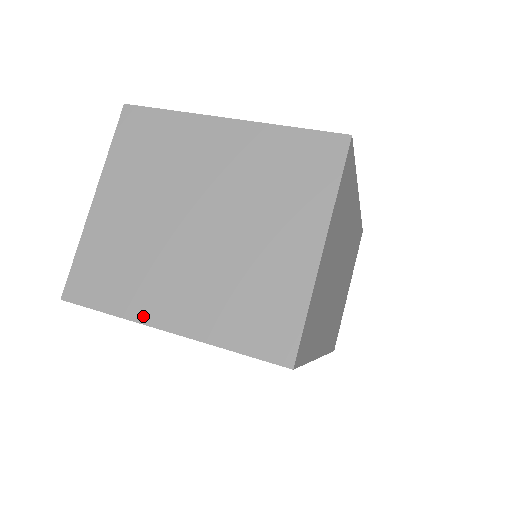
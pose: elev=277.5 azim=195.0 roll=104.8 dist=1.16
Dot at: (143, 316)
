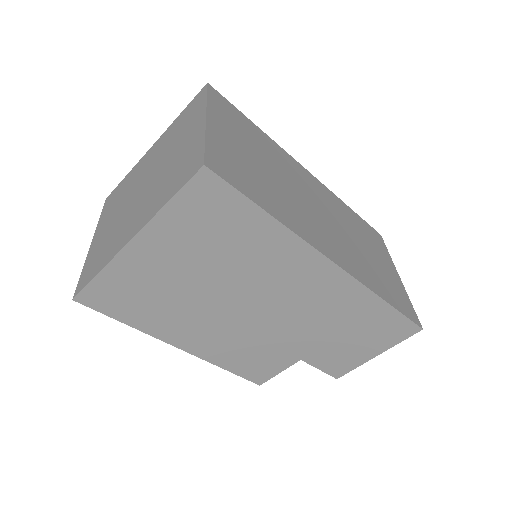
Dot at: (117, 250)
